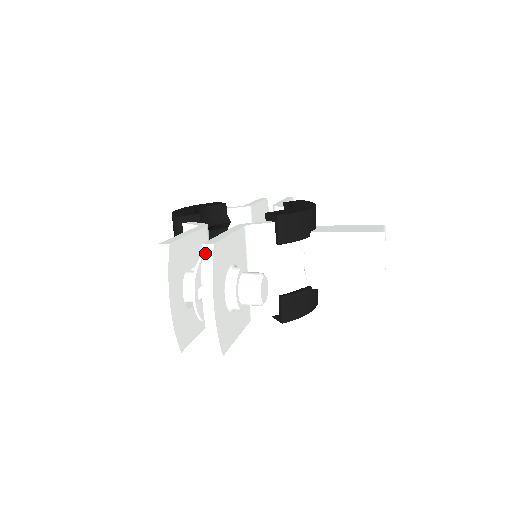
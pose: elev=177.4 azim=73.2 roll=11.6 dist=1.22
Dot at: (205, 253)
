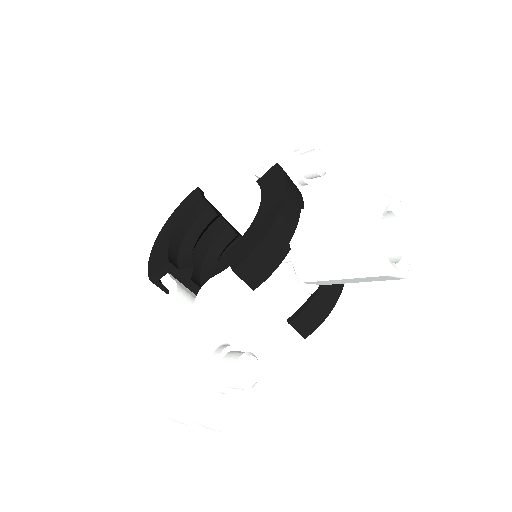
Dot at: (164, 393)
